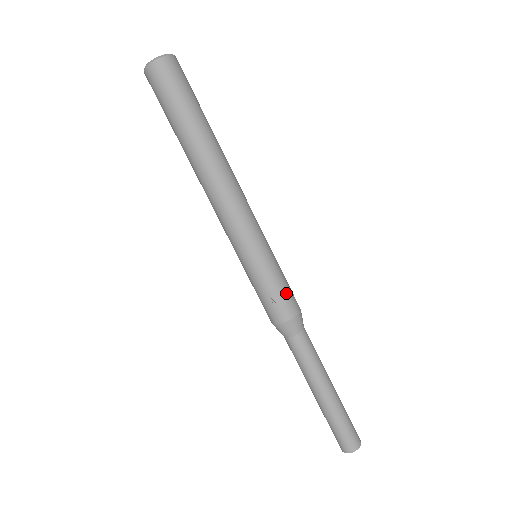
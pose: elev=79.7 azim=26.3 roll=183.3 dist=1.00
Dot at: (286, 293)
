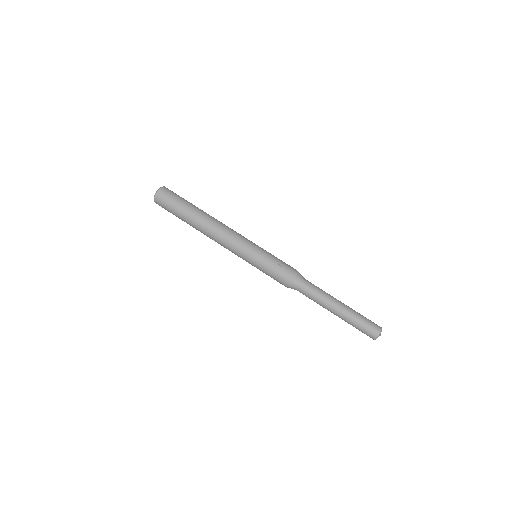
Dot at: (284, 262)
